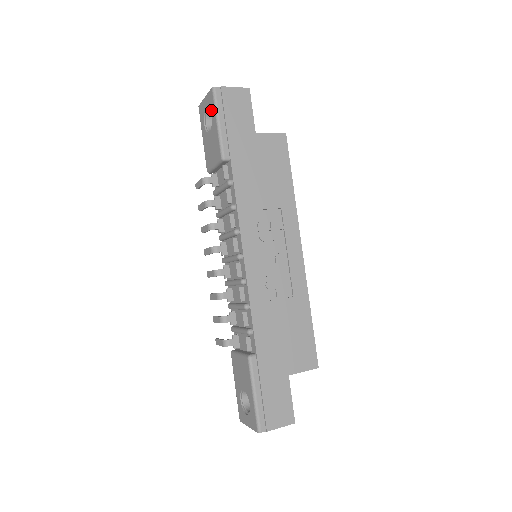
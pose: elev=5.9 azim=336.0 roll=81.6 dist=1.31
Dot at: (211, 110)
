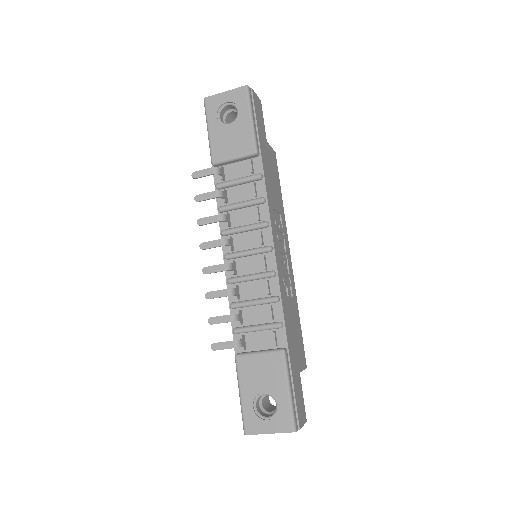
Dot at: (240, 105)
